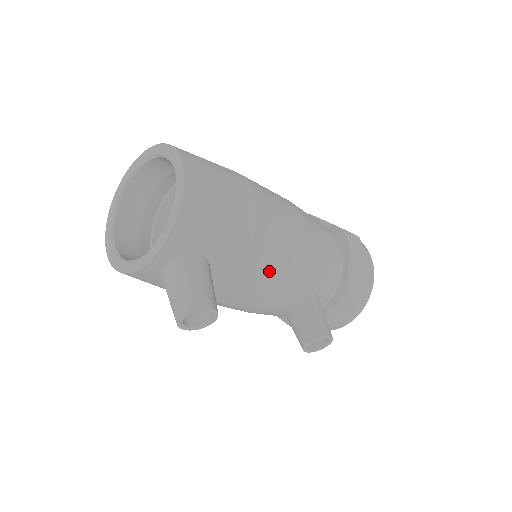
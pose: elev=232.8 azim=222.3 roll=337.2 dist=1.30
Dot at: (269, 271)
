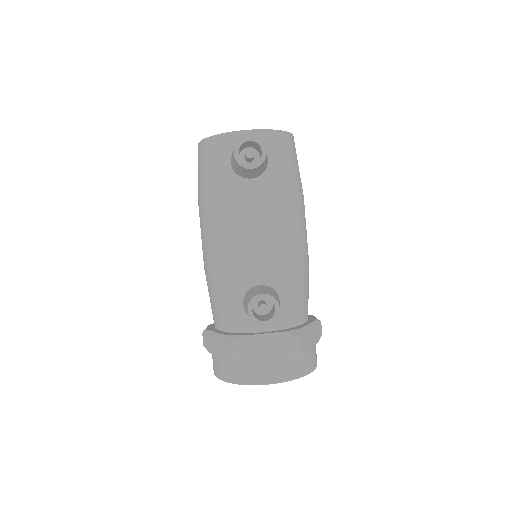
Dot at: (281, 227)
